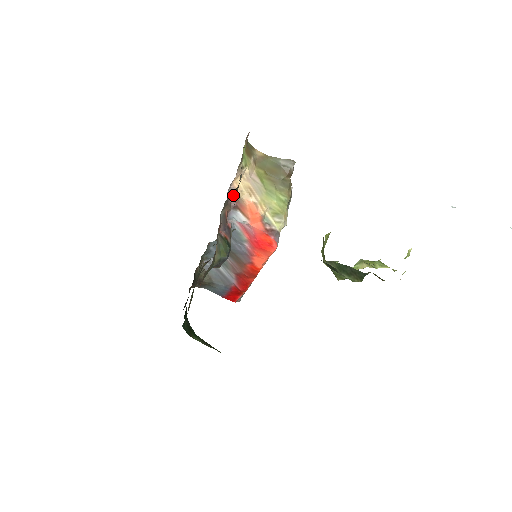
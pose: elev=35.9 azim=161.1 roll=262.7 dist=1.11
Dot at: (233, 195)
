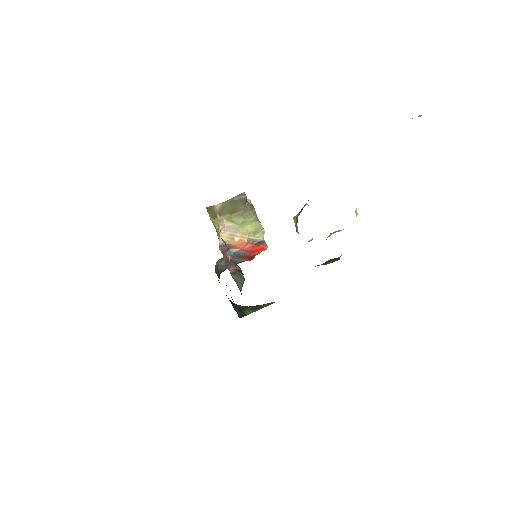
Dot at: (222, 246)
